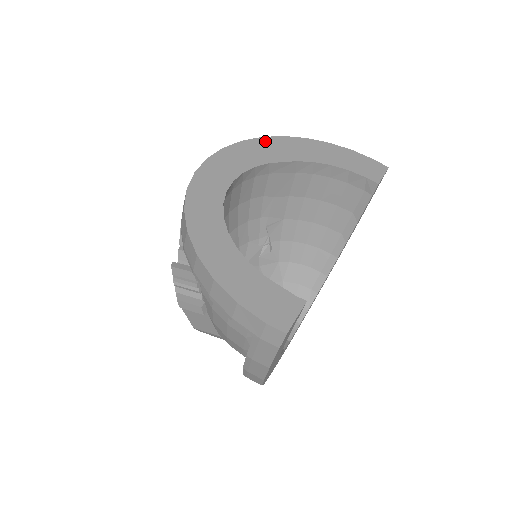
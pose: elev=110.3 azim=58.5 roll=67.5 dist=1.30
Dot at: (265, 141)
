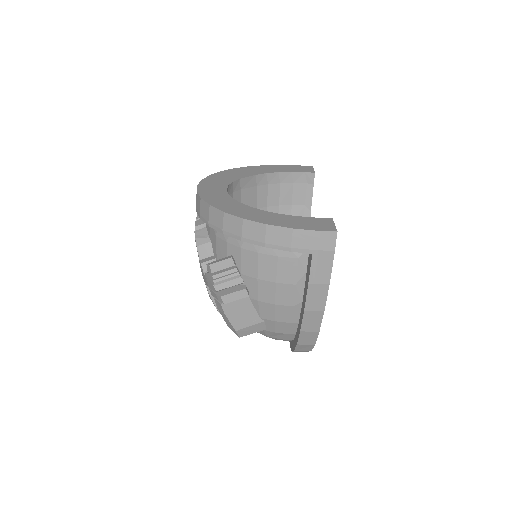
Dot at: (226, 172)
